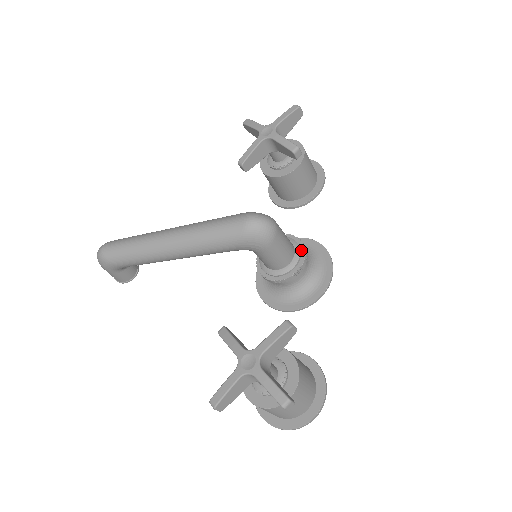
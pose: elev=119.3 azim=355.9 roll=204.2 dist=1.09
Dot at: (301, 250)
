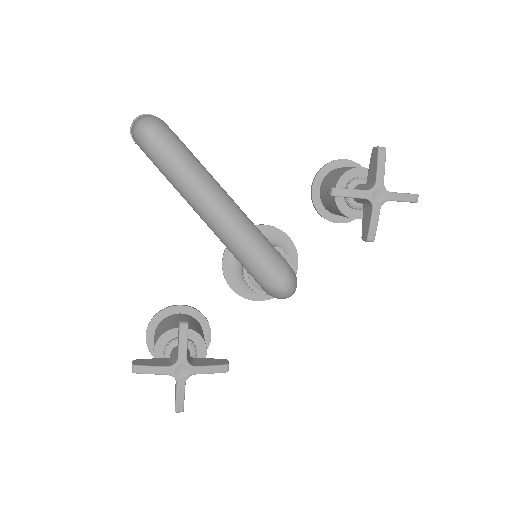
Dot at: occluded
